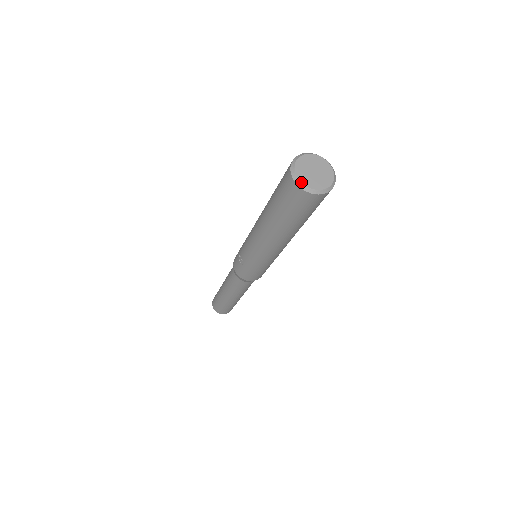
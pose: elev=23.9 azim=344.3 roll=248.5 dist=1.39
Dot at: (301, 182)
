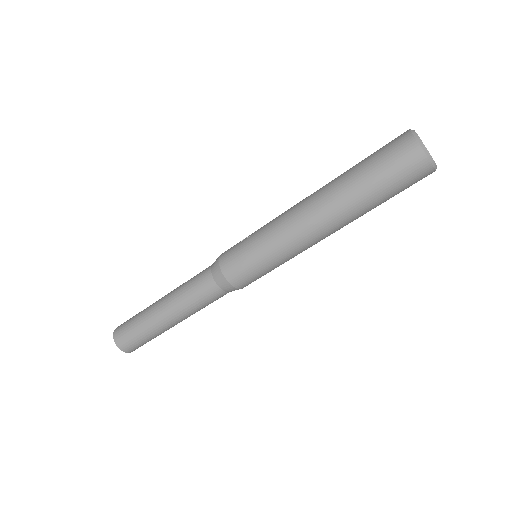
Dot at: (416, 133)
